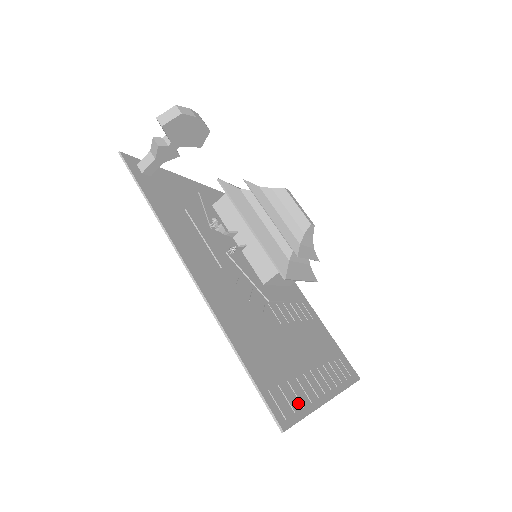
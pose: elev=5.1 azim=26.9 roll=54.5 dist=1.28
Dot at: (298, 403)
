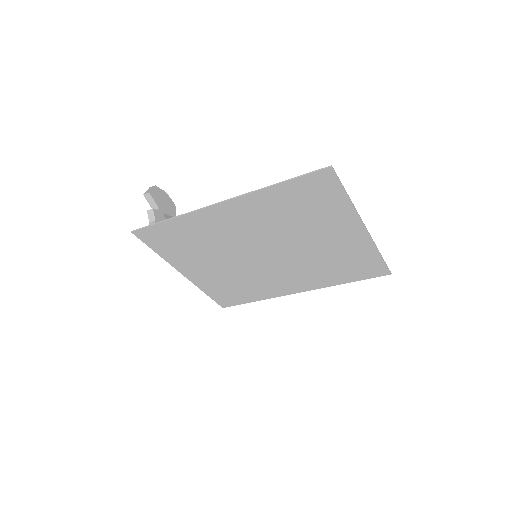
Dot at: (337, 196)
